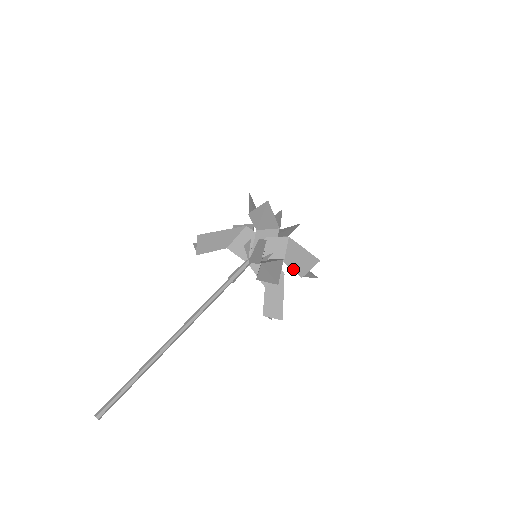
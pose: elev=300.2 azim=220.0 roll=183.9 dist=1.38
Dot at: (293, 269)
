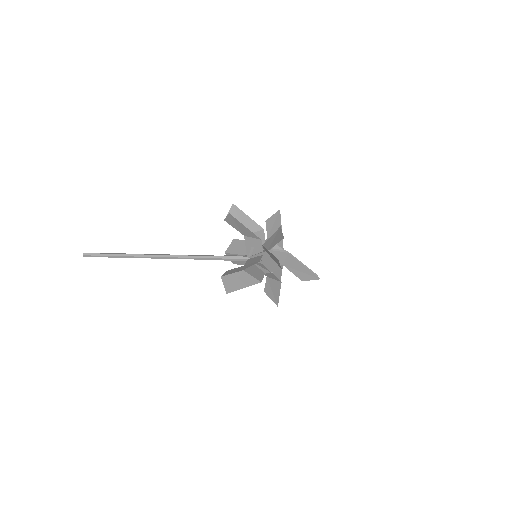
Dot at: (265, 247)
